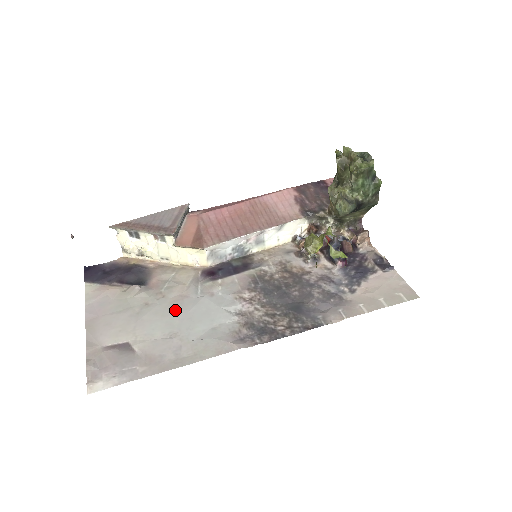
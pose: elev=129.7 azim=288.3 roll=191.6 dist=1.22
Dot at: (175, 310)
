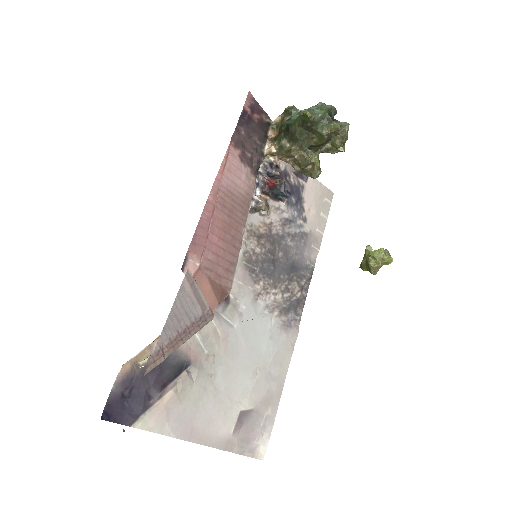
Dot at: (236, 355)
